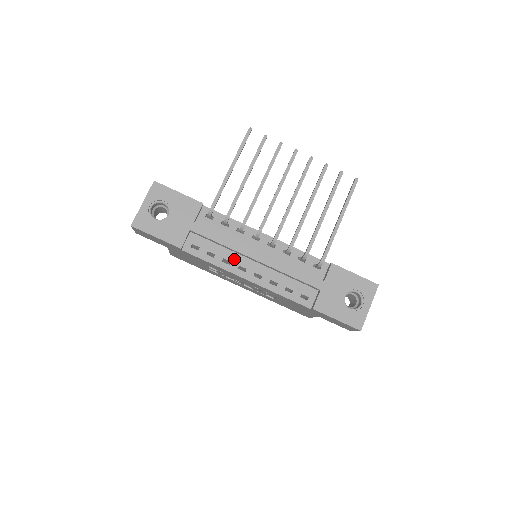
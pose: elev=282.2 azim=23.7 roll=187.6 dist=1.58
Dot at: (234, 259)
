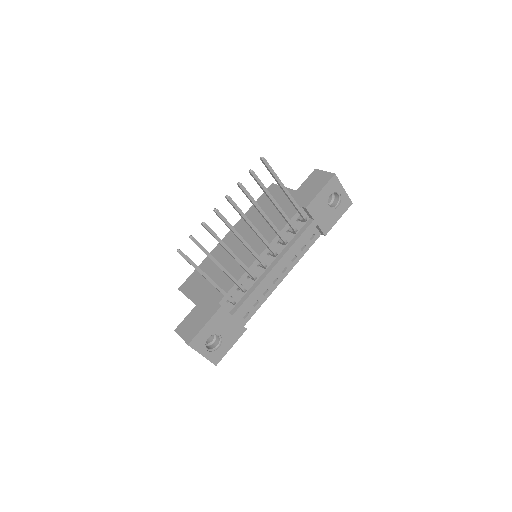
Dot at: (266, 286)
